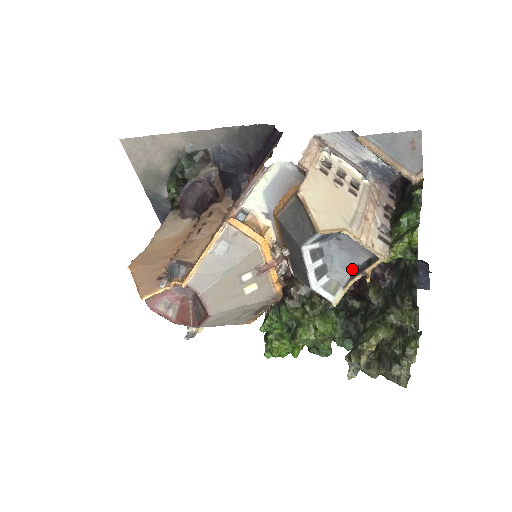
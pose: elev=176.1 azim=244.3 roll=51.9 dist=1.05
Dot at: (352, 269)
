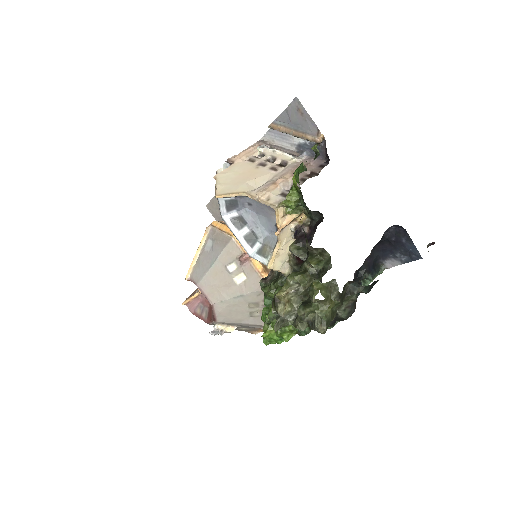
Dot at: (275, 231)
